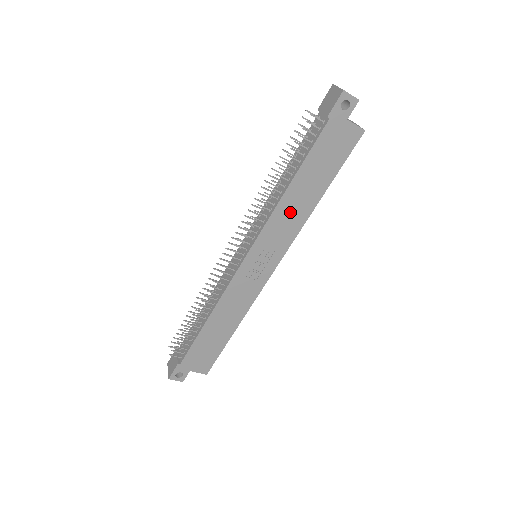
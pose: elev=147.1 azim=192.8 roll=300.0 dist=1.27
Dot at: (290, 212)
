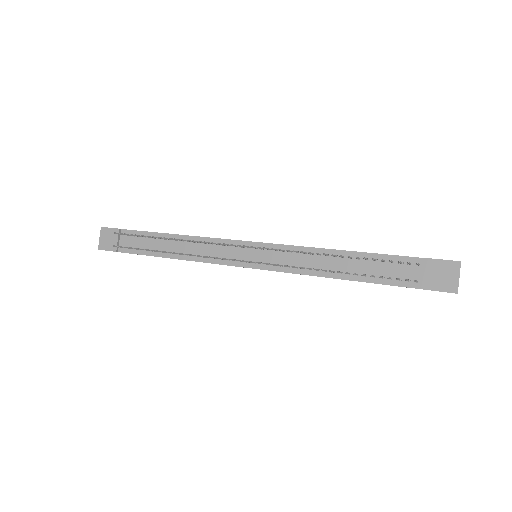
Dot at: occluded
